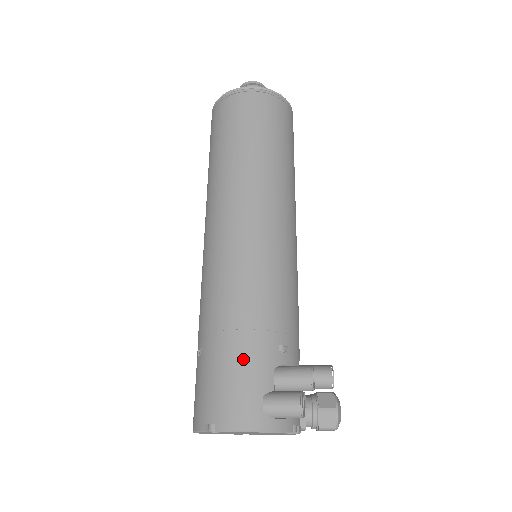
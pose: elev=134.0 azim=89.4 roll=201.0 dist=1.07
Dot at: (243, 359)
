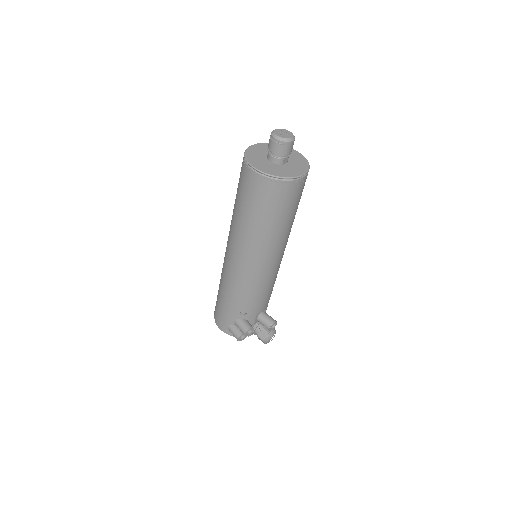
Dot at: (224, 310)
